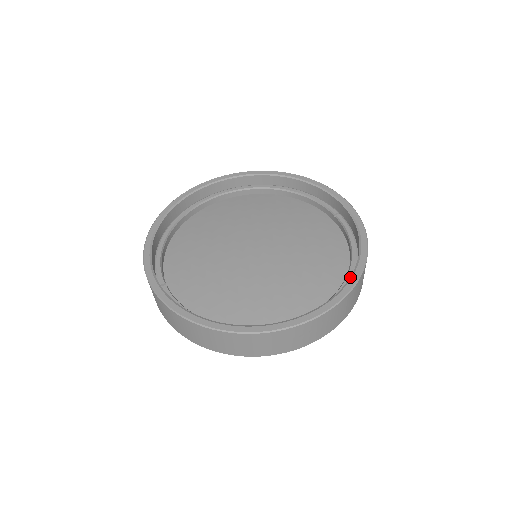
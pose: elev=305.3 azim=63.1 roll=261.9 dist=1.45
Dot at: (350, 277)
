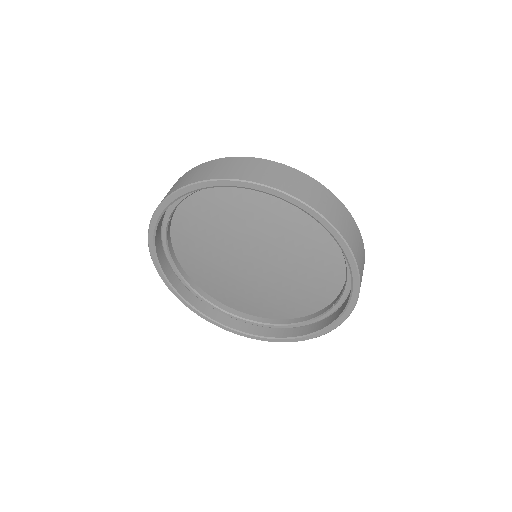
Dot at: (262, 337)
